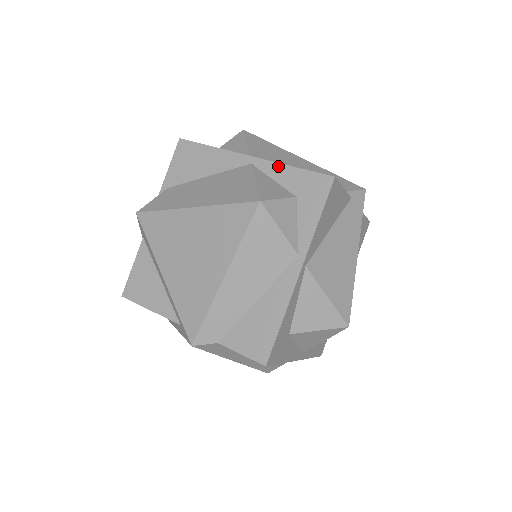
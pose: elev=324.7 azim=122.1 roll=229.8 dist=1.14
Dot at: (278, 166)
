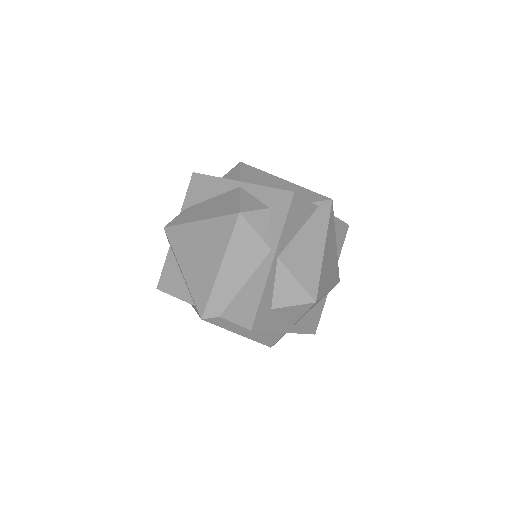
Dot at: (257, 187)
